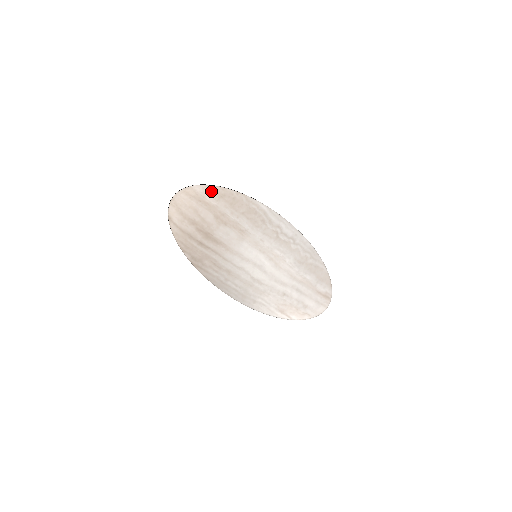
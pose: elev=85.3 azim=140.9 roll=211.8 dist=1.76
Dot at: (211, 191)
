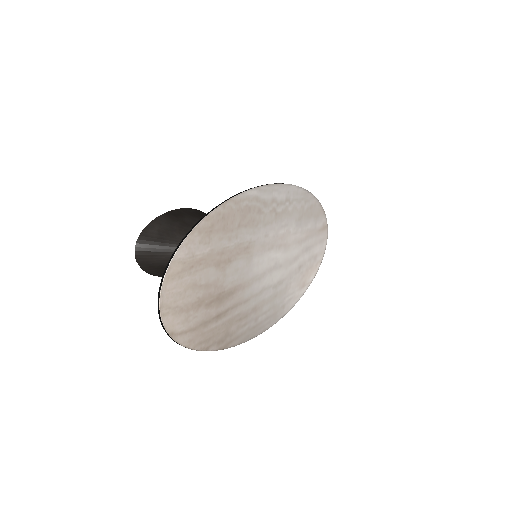
Dot at: (196, 238)
